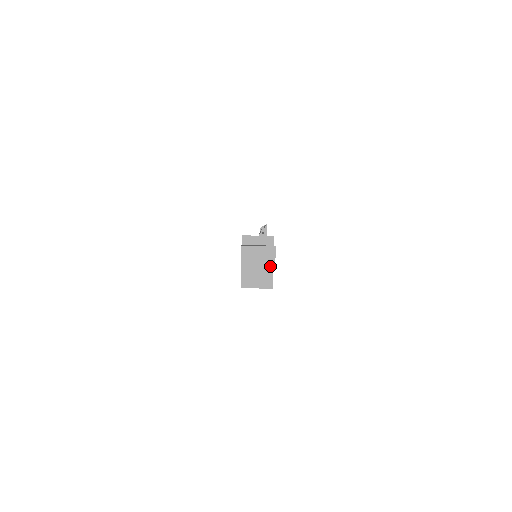
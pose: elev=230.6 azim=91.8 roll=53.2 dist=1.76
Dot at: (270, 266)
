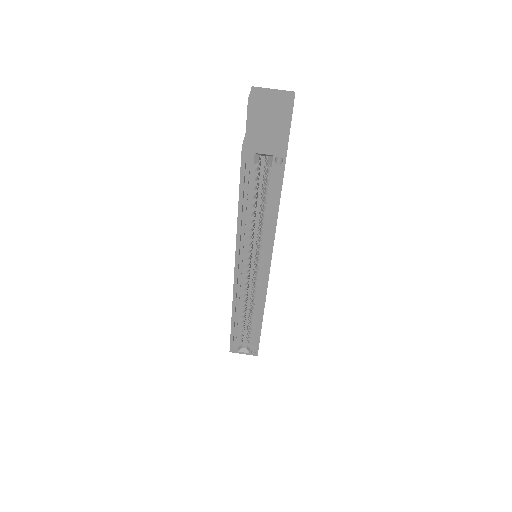
Dot at: (287, 103)
